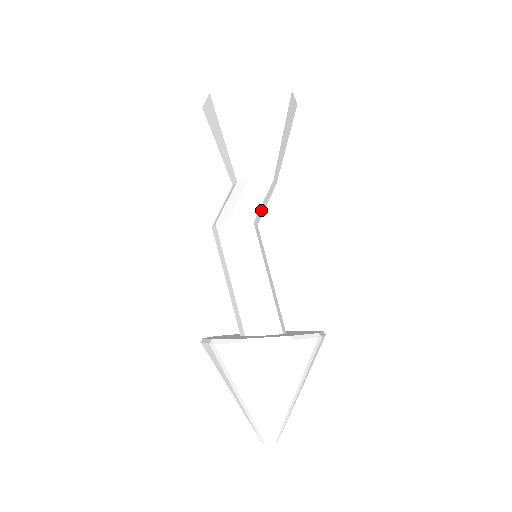
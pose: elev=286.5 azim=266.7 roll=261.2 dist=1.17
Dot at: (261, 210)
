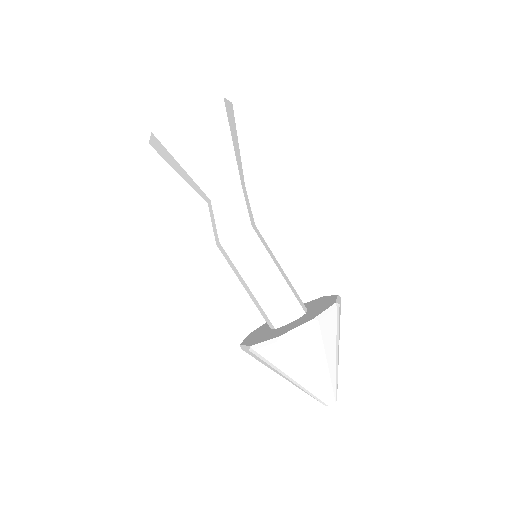
Dot at: occluded
